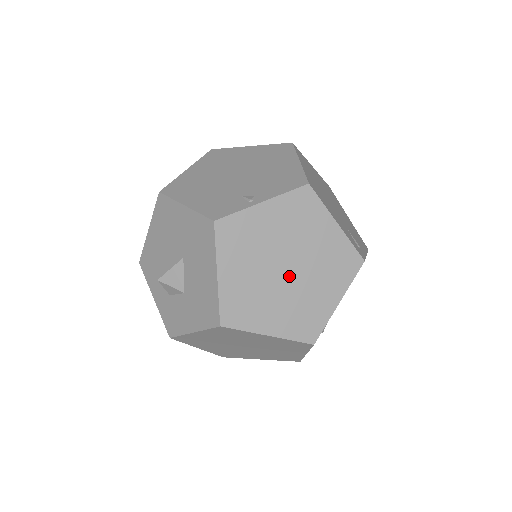
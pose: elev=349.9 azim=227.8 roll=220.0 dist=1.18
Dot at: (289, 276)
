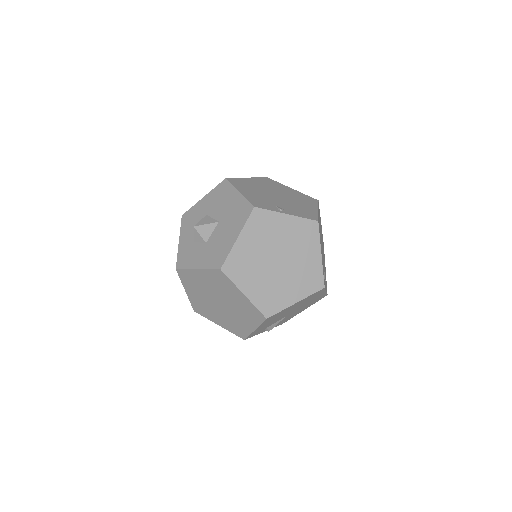
Dot at: (277, 267)
